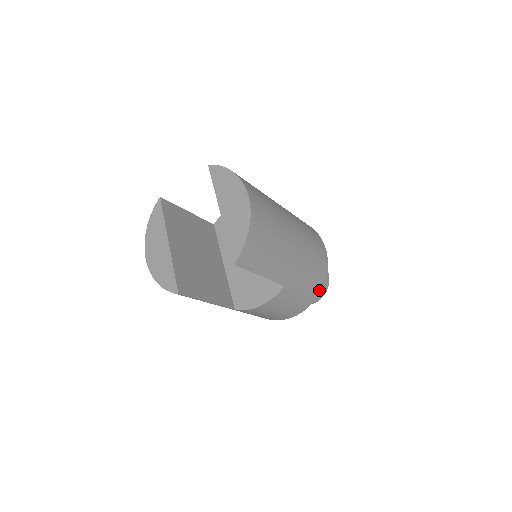
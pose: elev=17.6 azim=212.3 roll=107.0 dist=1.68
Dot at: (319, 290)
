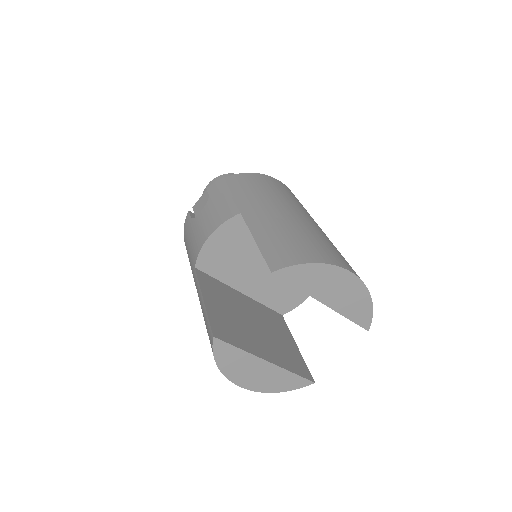
Dot at: occluded
